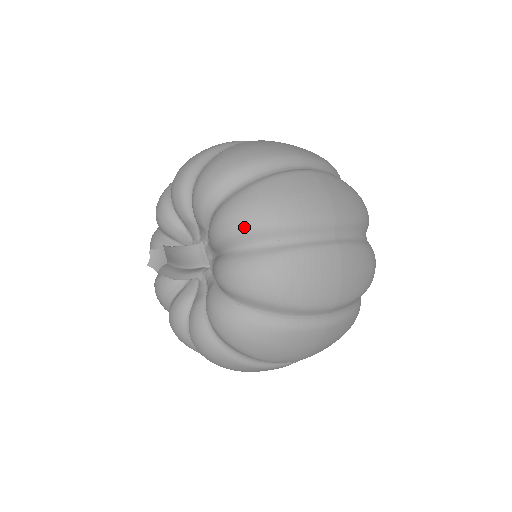
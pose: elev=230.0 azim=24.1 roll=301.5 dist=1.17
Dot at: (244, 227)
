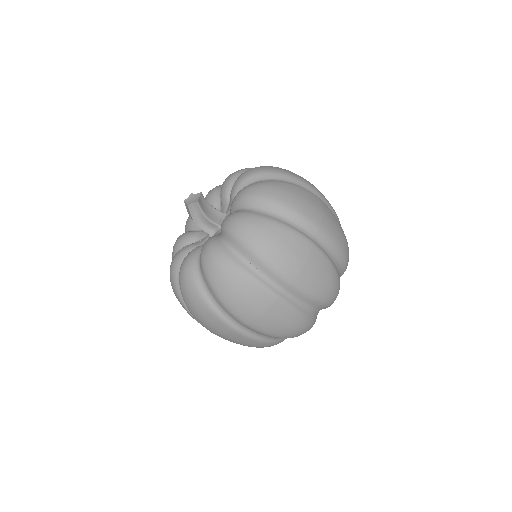
Dot at: (258, 195)
